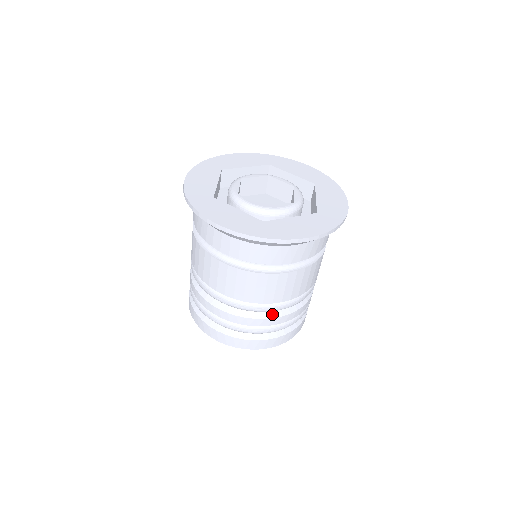
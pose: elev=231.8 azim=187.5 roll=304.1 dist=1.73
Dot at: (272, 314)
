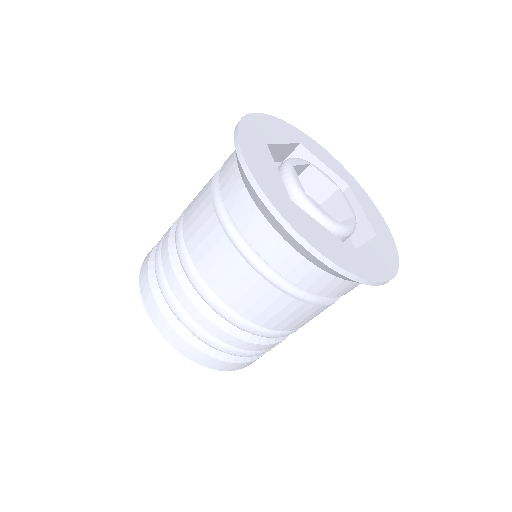
Dot at: (281, 337)
